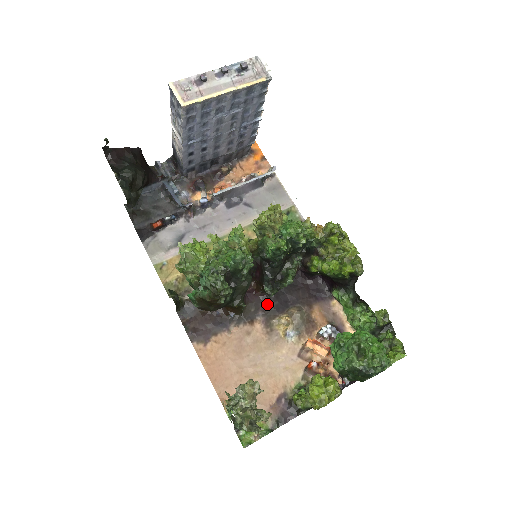
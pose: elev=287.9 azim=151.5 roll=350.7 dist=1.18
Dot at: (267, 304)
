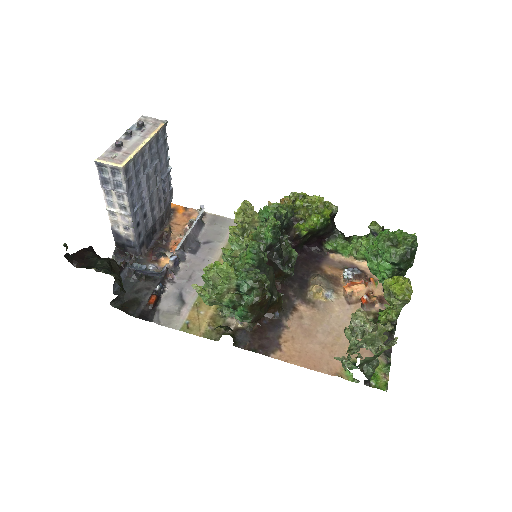
Dot at: (292, 290)
